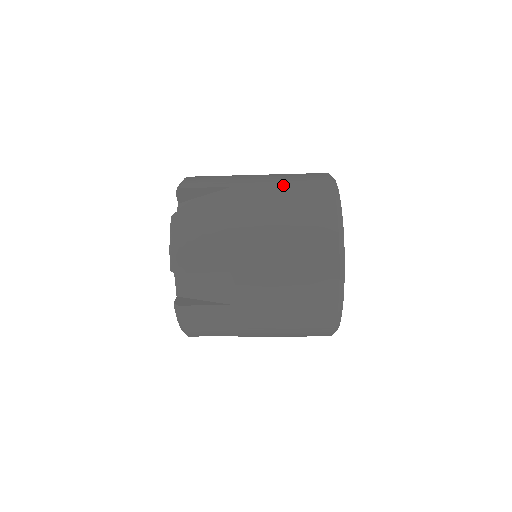
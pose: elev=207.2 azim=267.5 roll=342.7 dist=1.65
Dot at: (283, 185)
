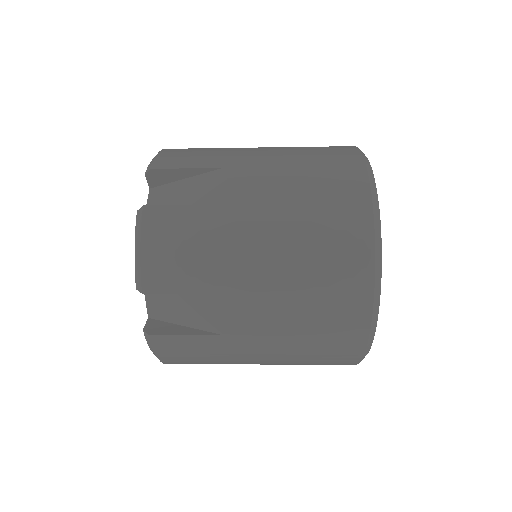
Dot at: (298, 293)
